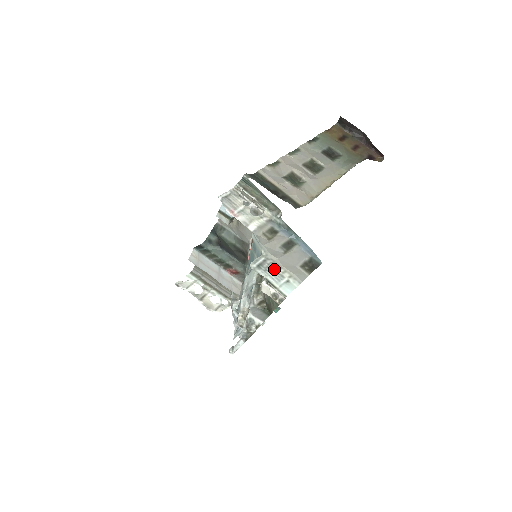
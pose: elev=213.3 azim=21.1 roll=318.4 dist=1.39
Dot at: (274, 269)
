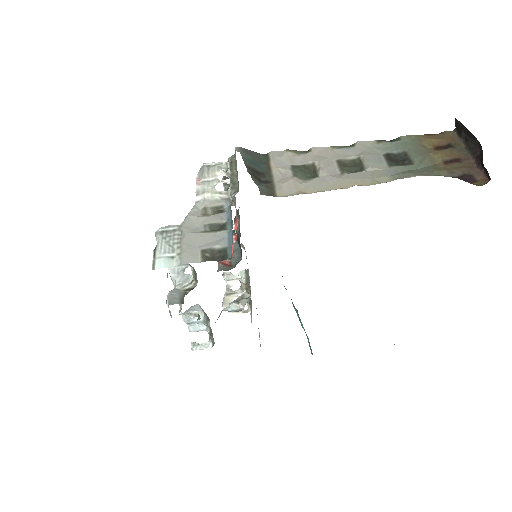
Dot at: (173, 241)
